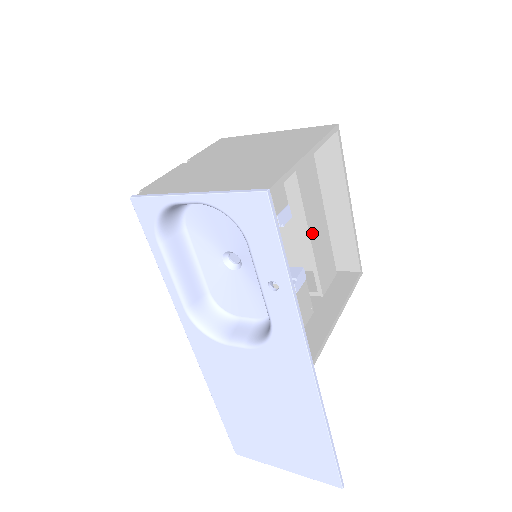
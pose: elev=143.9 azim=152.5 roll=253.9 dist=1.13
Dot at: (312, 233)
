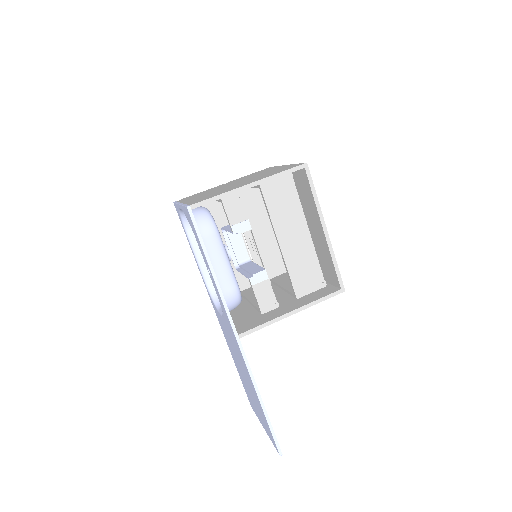
Dot at: (285, 246)
